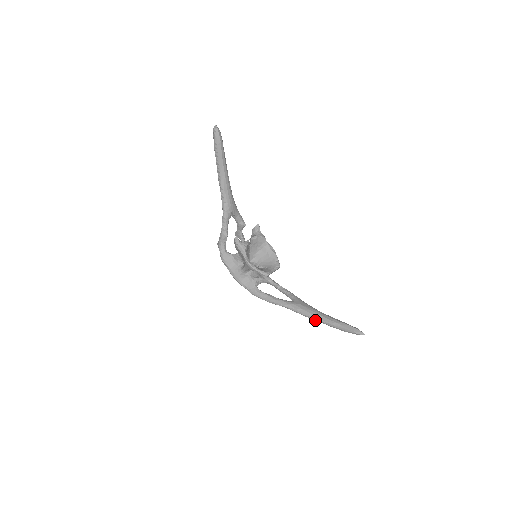
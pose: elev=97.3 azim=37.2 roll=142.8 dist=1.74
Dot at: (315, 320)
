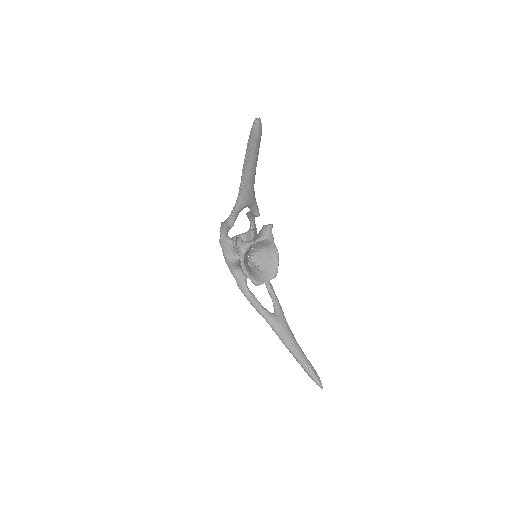
Dot at: (286, 346)
